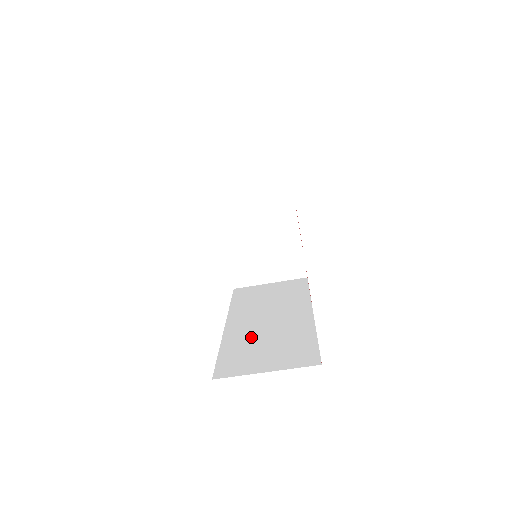
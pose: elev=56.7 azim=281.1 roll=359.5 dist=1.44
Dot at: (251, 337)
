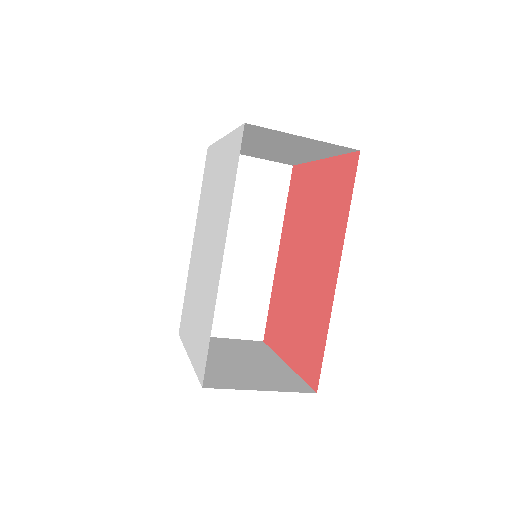
Dot at: occluded
